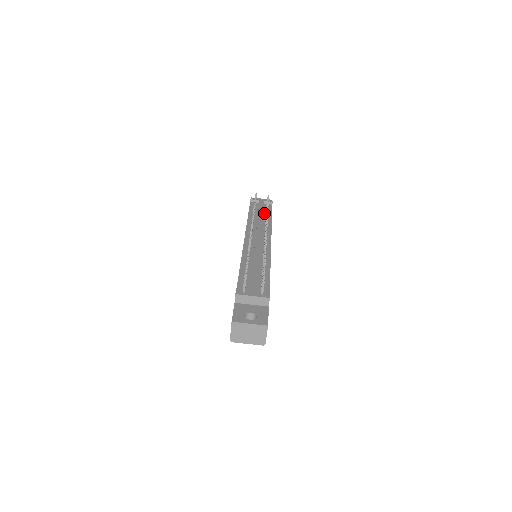
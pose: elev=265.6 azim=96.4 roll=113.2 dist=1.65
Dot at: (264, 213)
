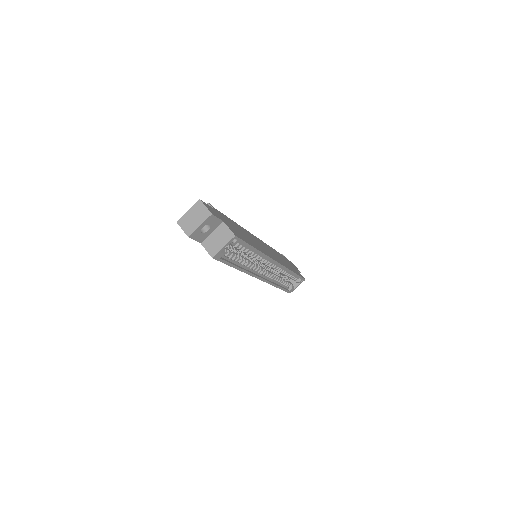
Dot at: occluded
